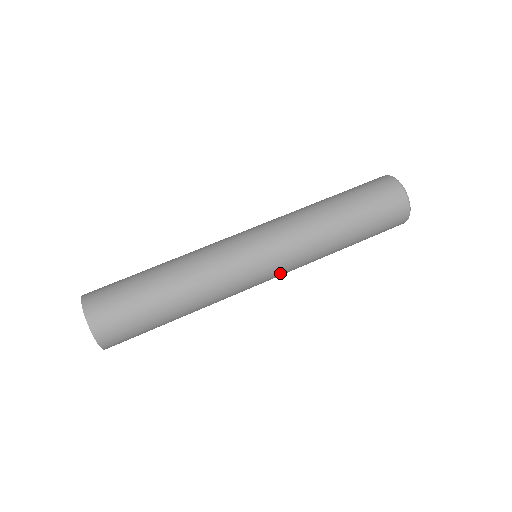
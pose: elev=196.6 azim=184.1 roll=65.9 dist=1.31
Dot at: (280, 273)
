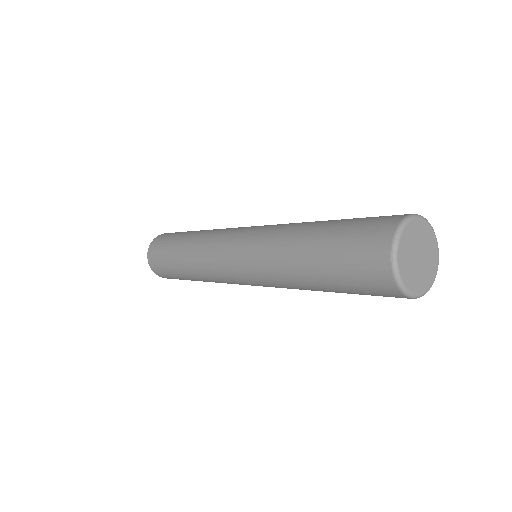
Dot at: occluded
